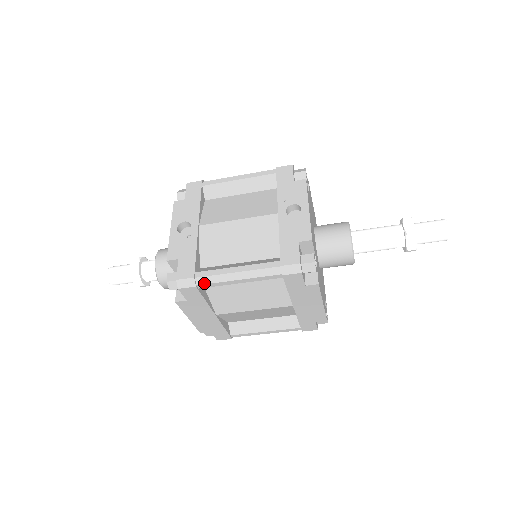
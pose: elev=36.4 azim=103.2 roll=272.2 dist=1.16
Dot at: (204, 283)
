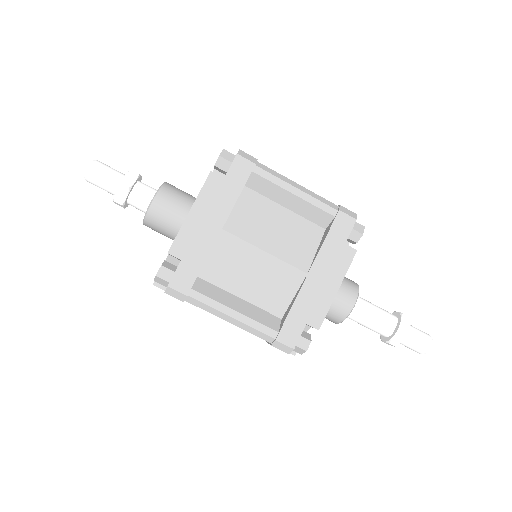
Dot at: (264, 169)
